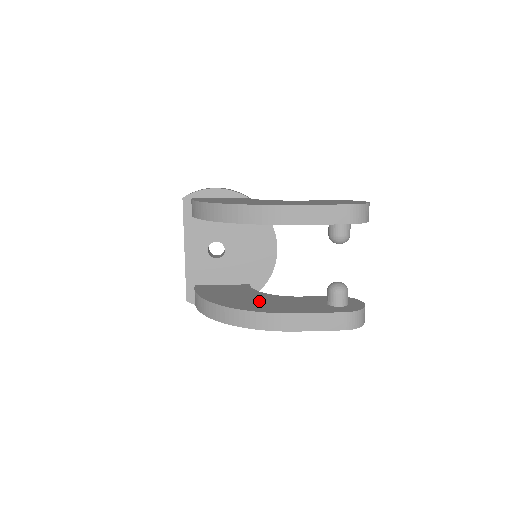
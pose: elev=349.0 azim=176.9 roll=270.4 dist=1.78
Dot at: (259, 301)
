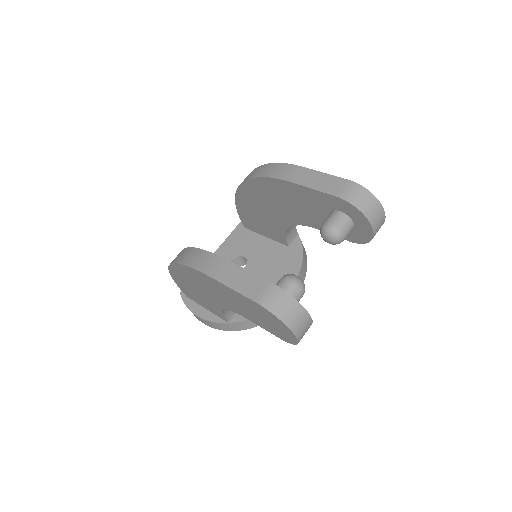
Dot at: occluded
